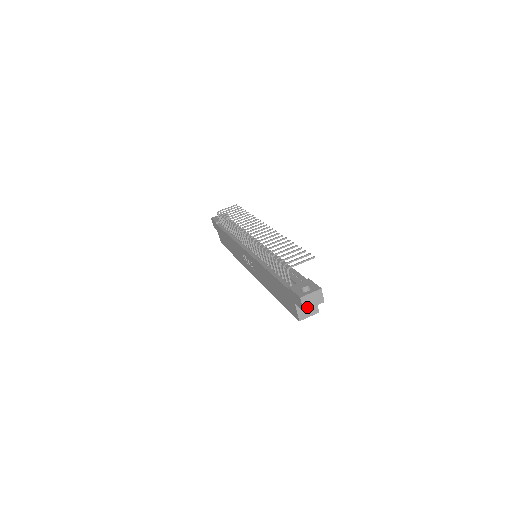
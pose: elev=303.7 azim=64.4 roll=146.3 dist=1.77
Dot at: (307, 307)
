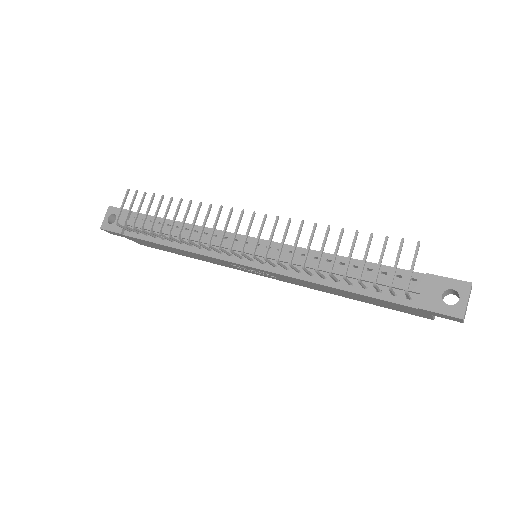
Dot at: occluded
